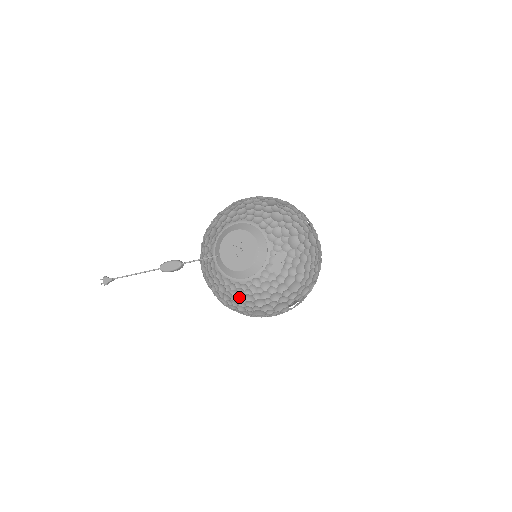
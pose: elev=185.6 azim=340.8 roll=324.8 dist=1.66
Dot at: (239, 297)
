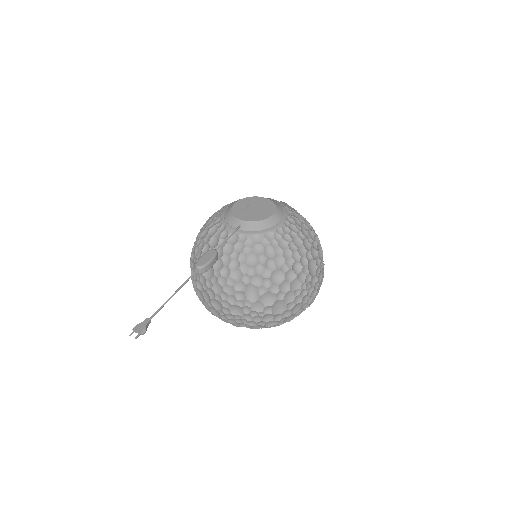
Dot at: (289, 248)
